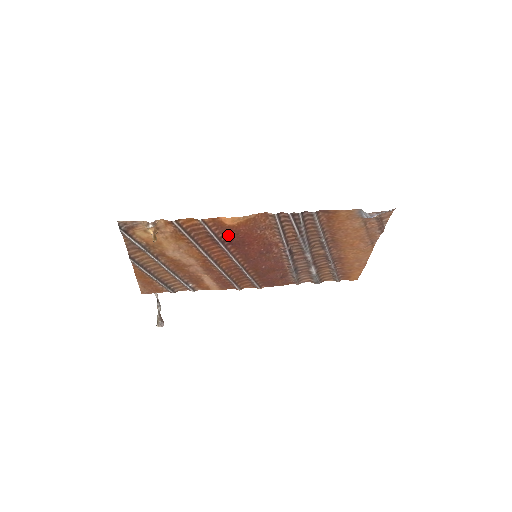
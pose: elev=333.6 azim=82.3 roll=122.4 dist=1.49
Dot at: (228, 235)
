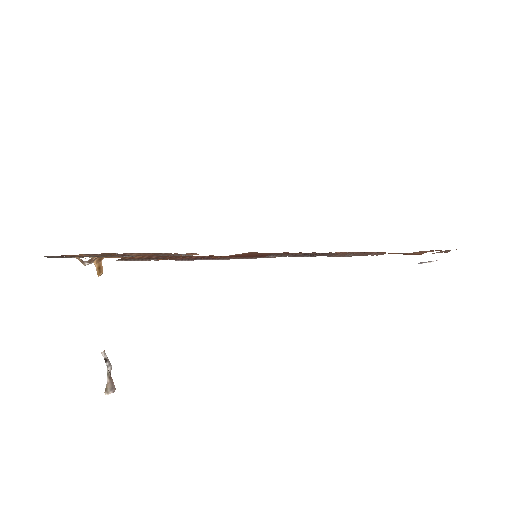
Dot at: occluded
